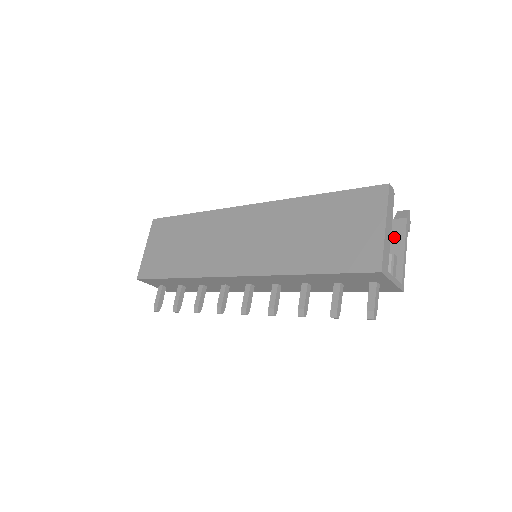
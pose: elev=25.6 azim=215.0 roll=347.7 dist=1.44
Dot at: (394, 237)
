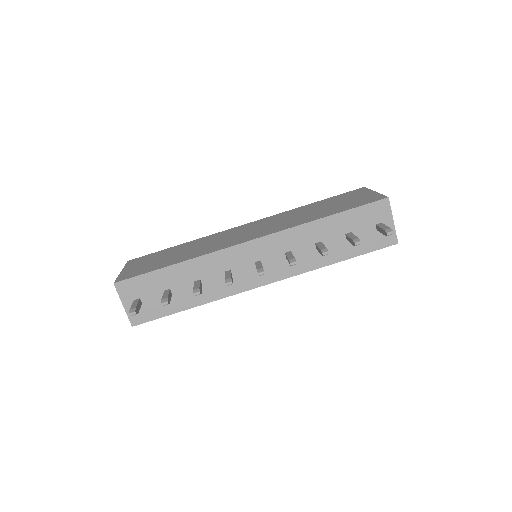
Dot at: occluded
